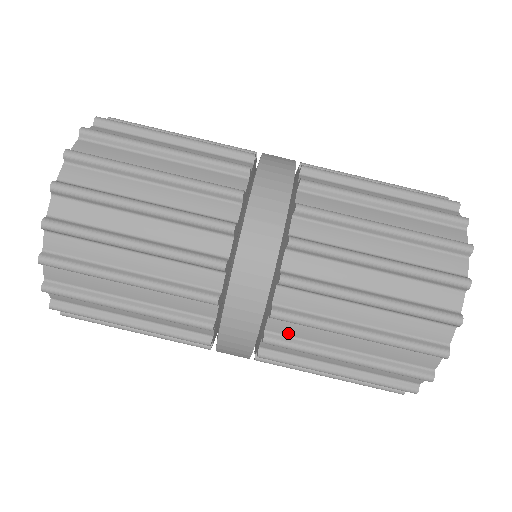
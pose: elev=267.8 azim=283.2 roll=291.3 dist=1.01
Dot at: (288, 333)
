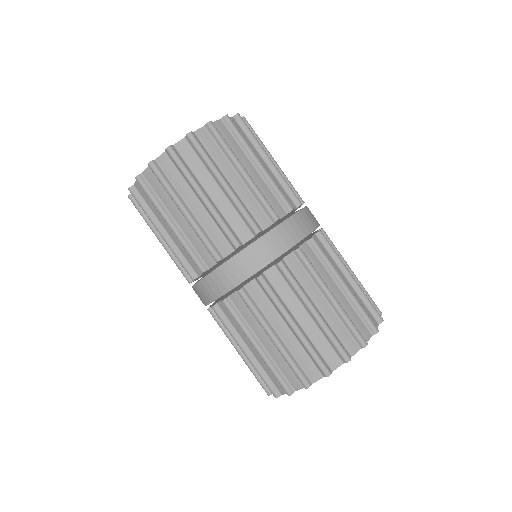
Dot at: (255, 297)
